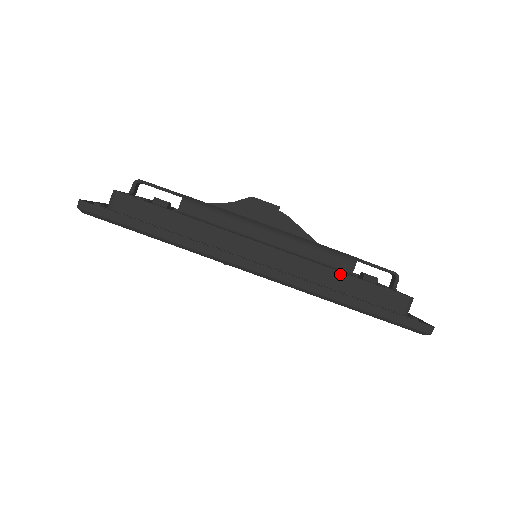
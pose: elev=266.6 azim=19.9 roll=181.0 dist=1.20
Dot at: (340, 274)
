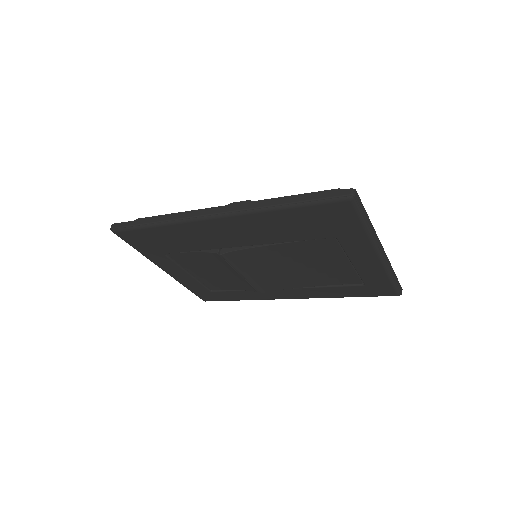
Dot at: occluded
